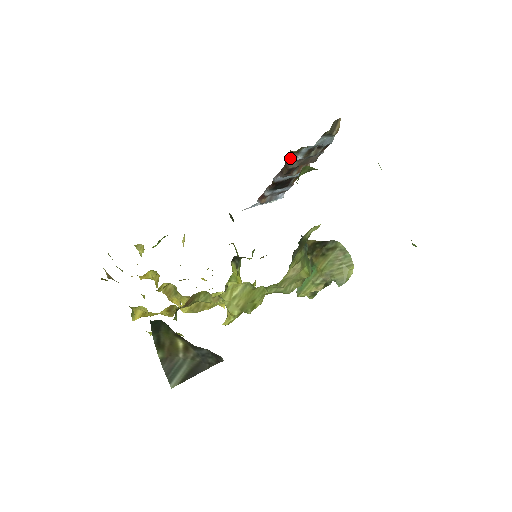
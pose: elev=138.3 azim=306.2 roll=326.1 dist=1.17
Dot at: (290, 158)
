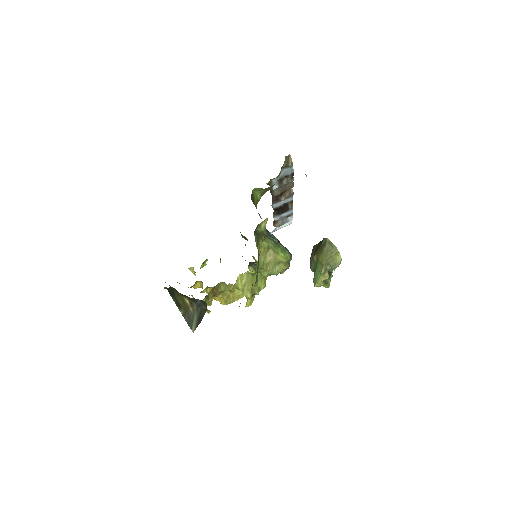
Dot at: (271, 189)
